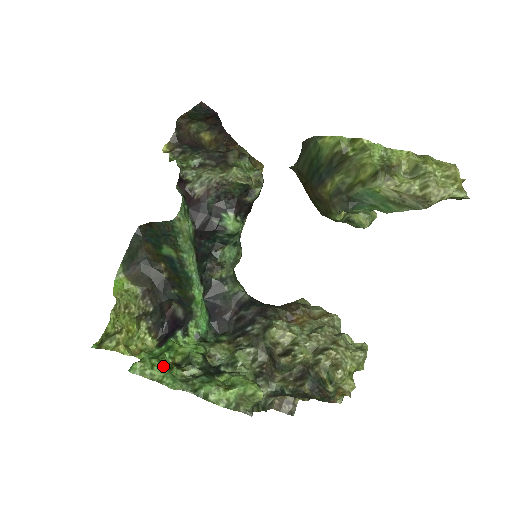
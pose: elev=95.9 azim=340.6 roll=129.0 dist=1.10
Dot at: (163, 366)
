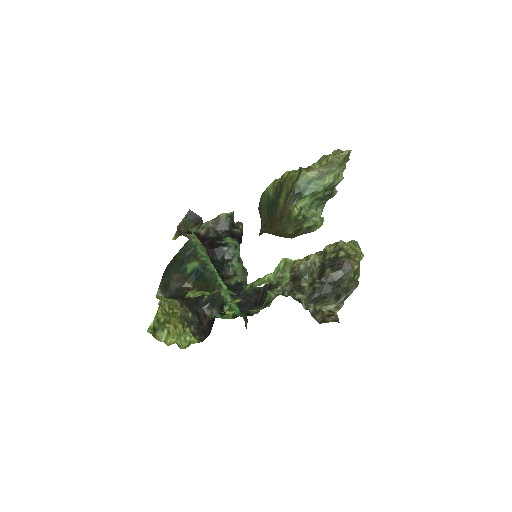
Dot at: occluded
